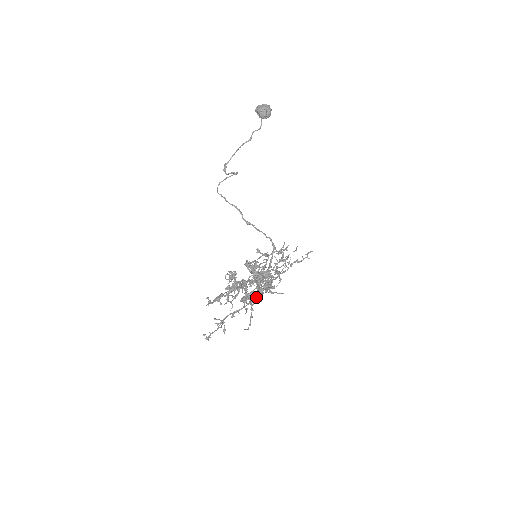
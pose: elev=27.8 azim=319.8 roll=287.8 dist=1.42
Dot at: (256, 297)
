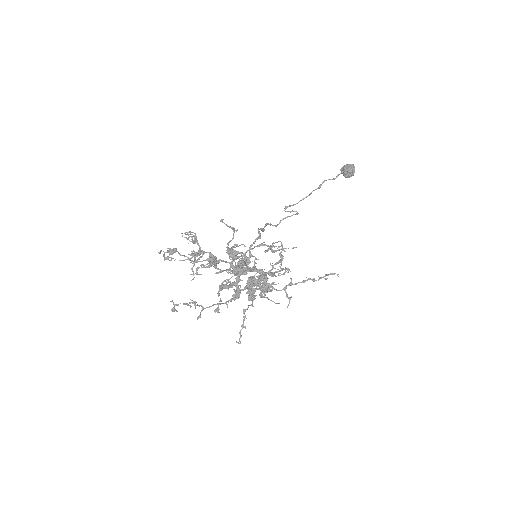
Dot at: (236, 289)
